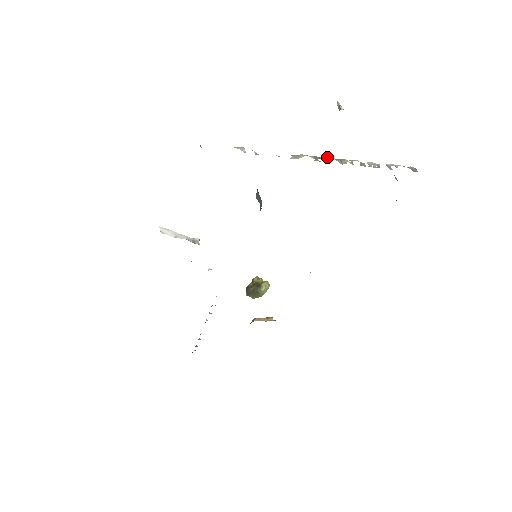
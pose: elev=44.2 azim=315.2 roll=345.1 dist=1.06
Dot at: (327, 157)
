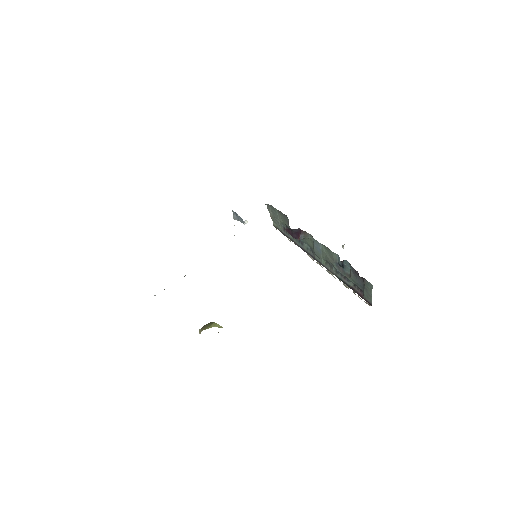
Dot at: occluded
